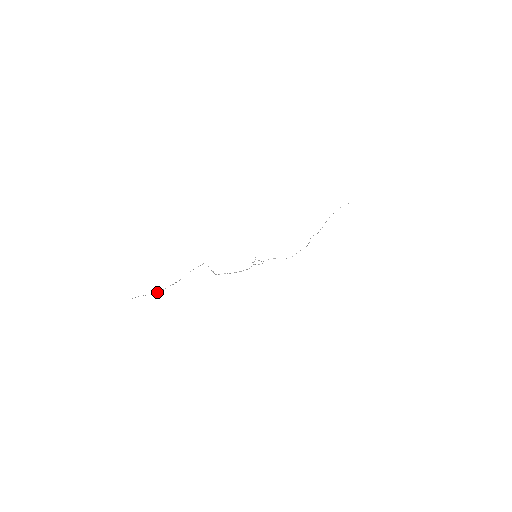
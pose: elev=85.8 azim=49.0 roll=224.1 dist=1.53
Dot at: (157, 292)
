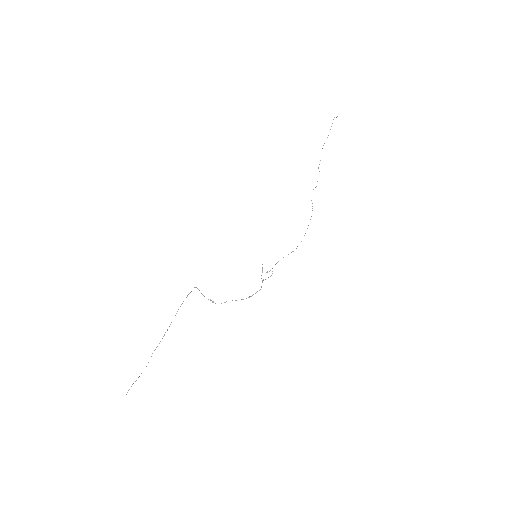
Dot at: occluded
